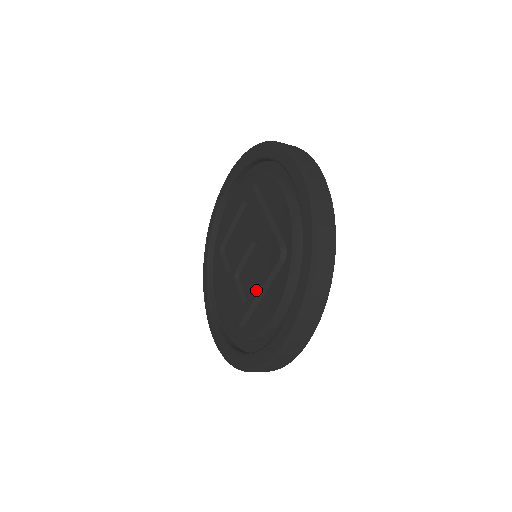
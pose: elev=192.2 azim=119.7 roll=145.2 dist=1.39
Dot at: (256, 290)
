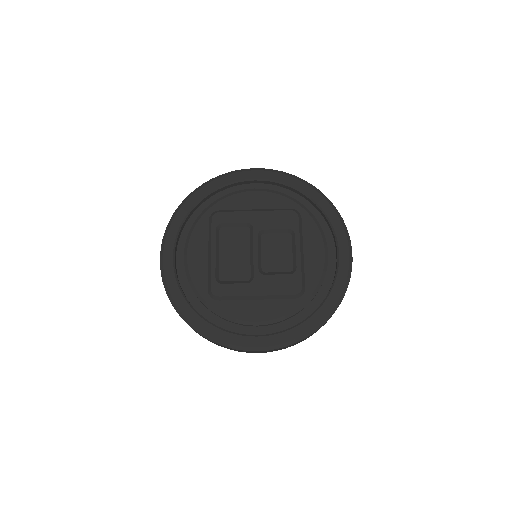
Dot at: (296, 251)
